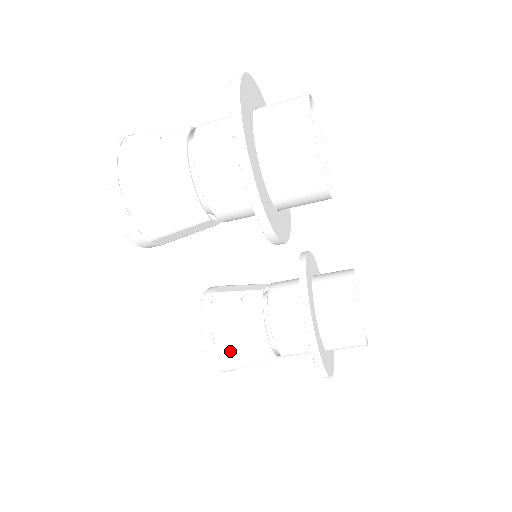
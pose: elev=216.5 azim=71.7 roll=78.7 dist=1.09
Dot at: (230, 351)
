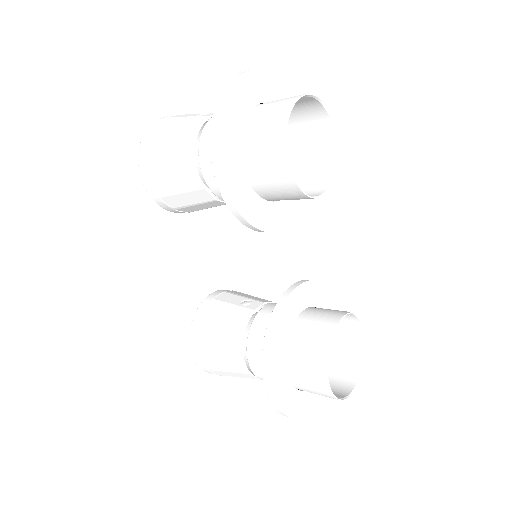
Dot at: (208, 344)
